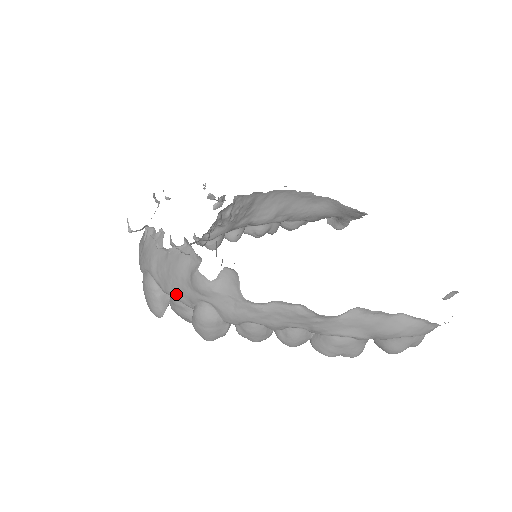
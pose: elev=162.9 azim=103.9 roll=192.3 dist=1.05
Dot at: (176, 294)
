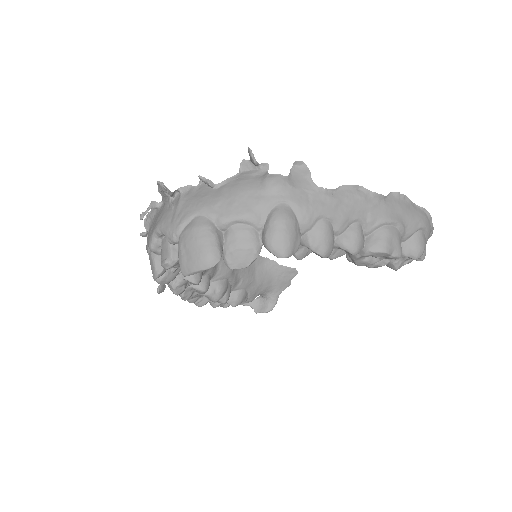
Dot at: (245, 211)
